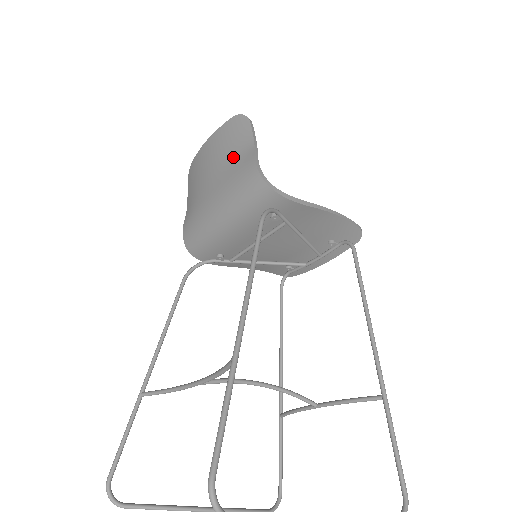
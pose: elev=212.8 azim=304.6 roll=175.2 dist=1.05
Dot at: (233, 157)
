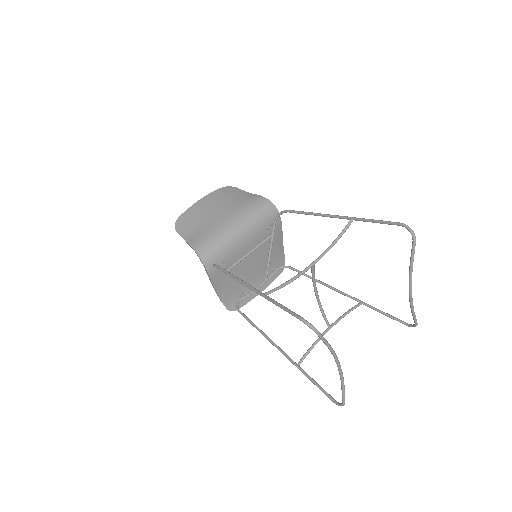
Dot at: (237, 199)
